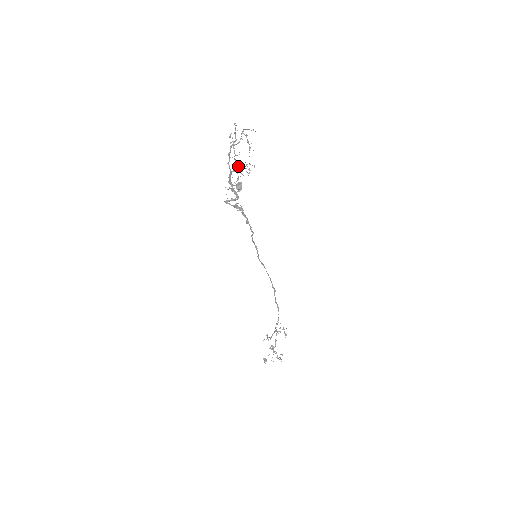
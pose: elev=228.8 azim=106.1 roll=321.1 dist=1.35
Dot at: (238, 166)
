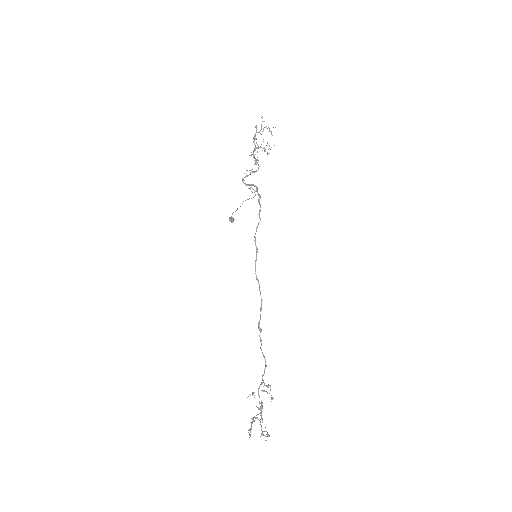
Dot at: occluded
